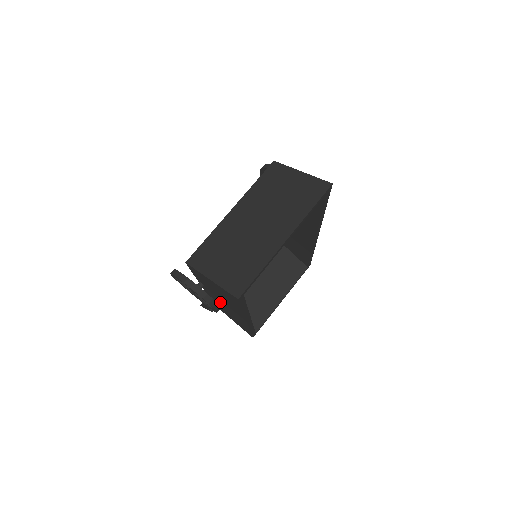
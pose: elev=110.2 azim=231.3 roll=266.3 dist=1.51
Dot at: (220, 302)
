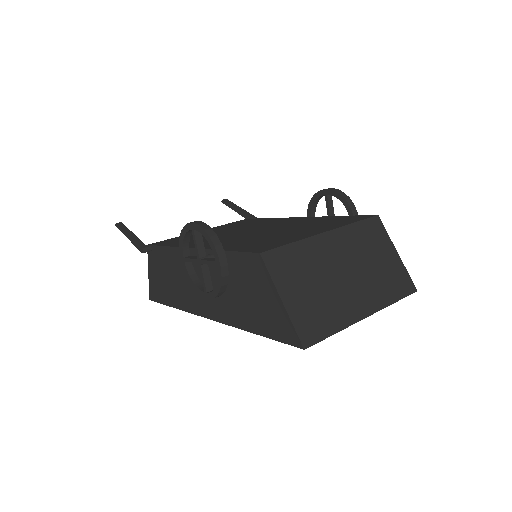
Dot at: occluded
